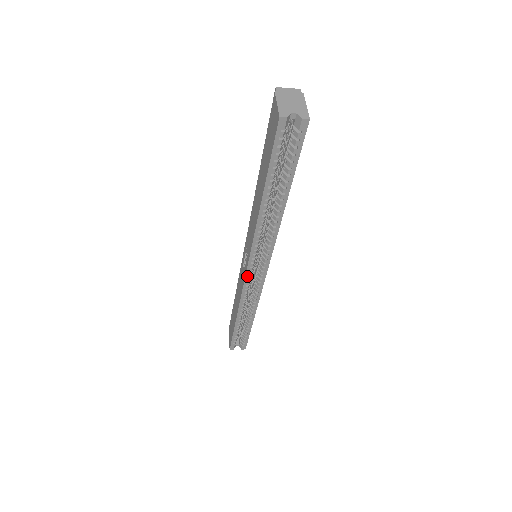
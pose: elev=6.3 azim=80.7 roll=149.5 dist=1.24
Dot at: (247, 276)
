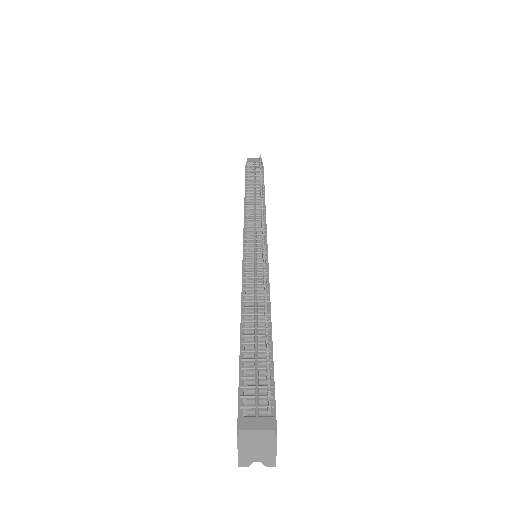
Dot at: occluded
